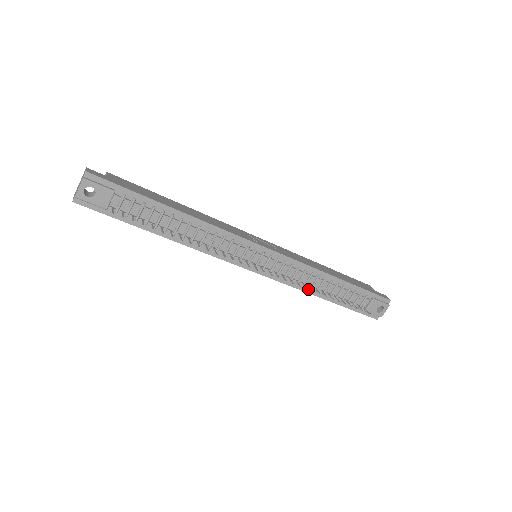
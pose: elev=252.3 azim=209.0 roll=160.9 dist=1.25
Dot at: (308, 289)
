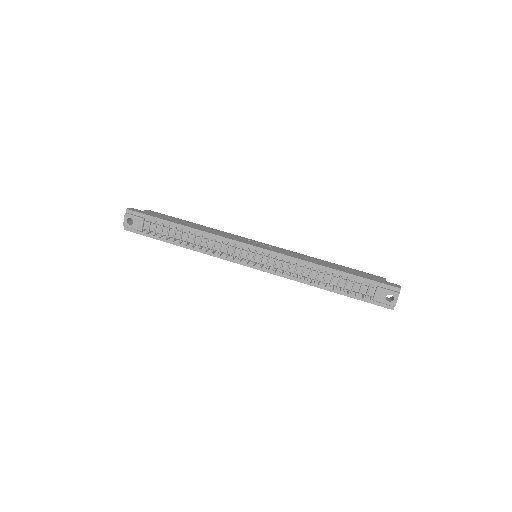
Dot at: (306, 281)
